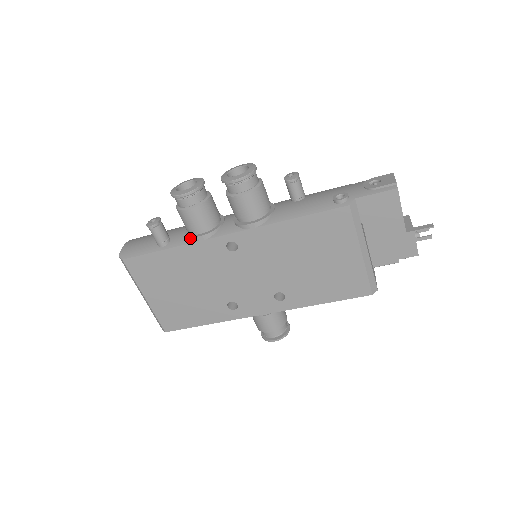
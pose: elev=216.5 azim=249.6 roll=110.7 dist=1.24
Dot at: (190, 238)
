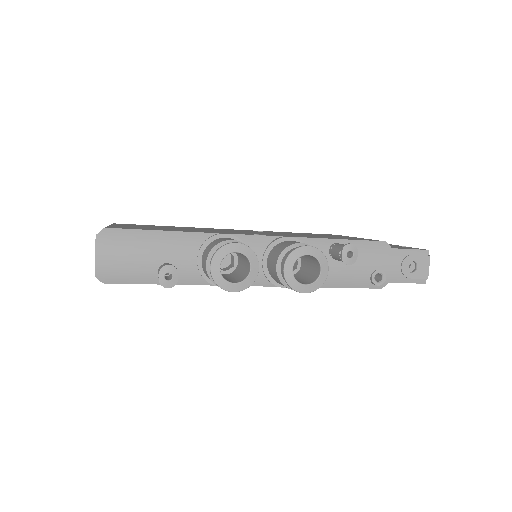
Dot at: (207, 282)
